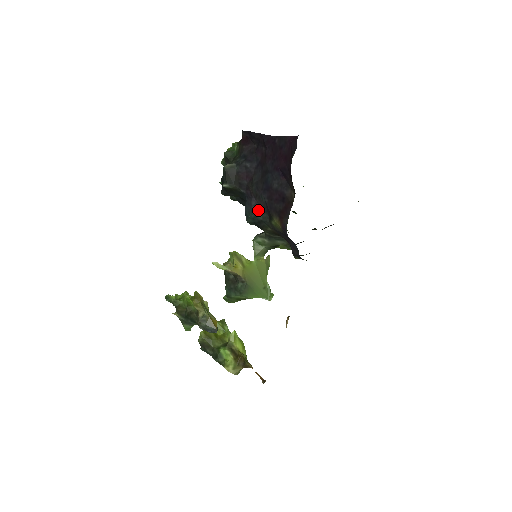
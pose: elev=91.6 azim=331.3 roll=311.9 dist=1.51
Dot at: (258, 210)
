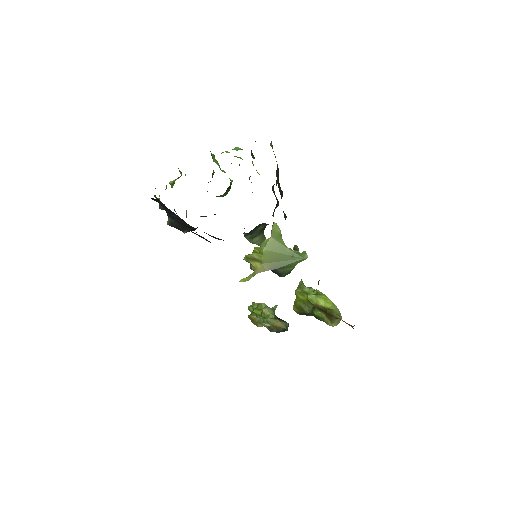
Dot at: (215, 238)
